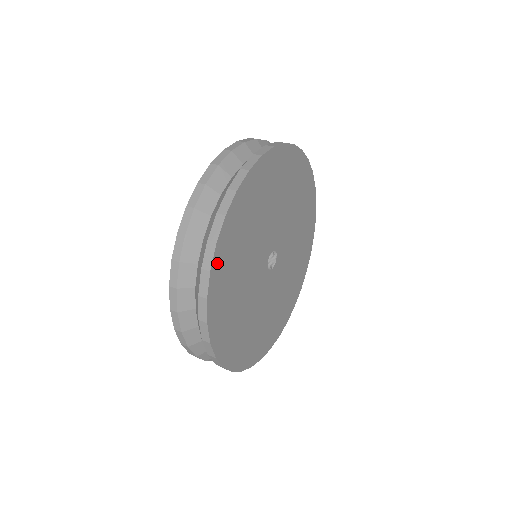
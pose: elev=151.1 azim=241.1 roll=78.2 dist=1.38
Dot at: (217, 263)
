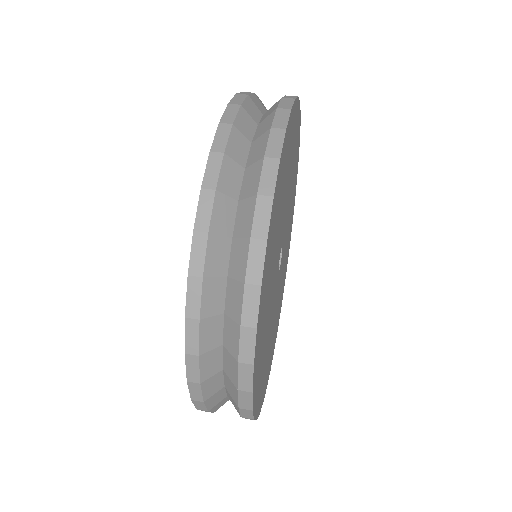
Dot at: (281, 161)
